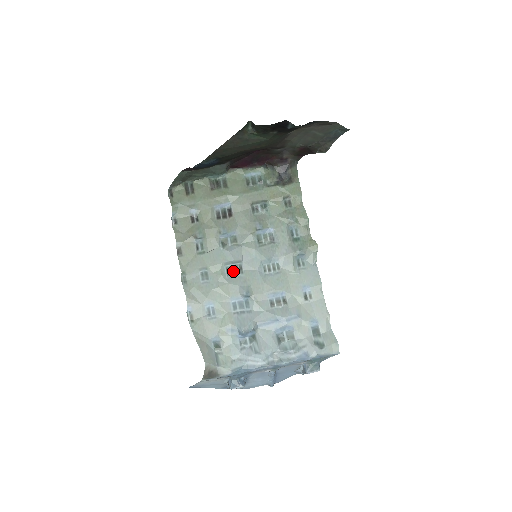
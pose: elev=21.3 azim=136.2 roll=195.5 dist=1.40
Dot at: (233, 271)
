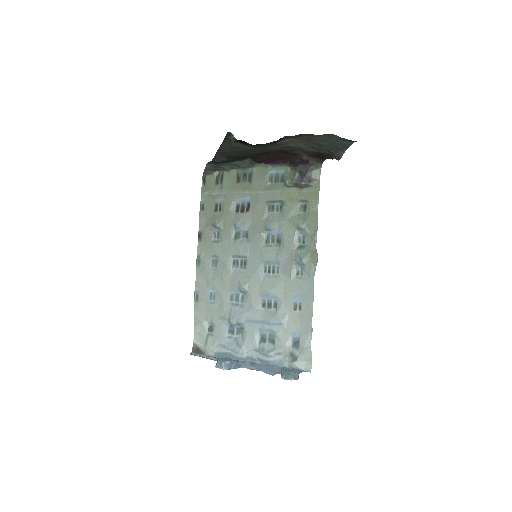
Dot at: (238, 264)
